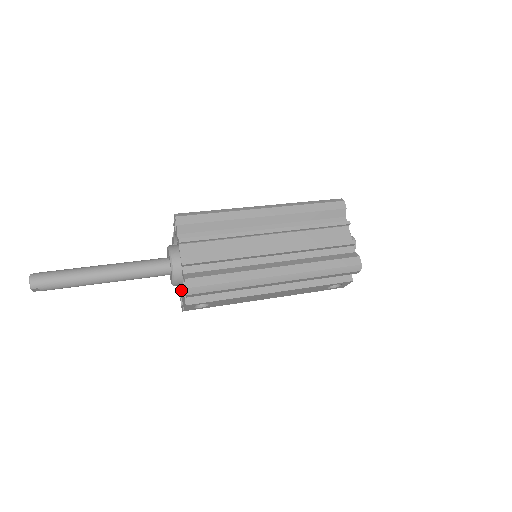
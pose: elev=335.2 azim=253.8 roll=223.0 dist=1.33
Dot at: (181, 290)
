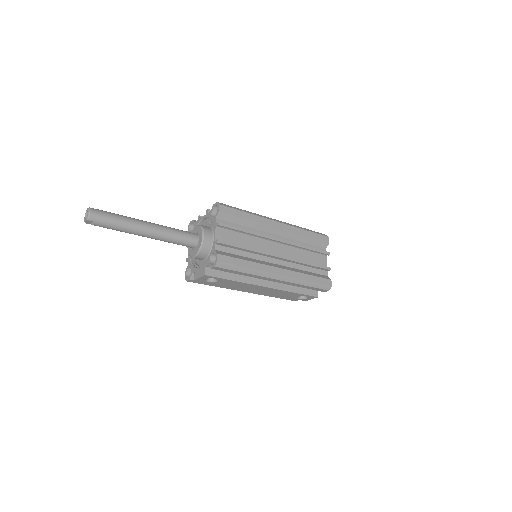
Dot at: (192, 263)
